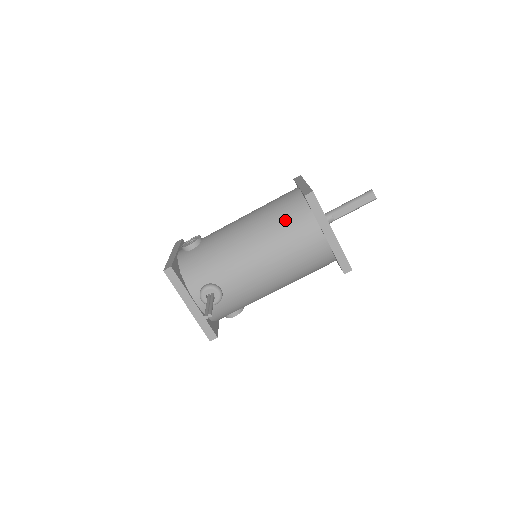
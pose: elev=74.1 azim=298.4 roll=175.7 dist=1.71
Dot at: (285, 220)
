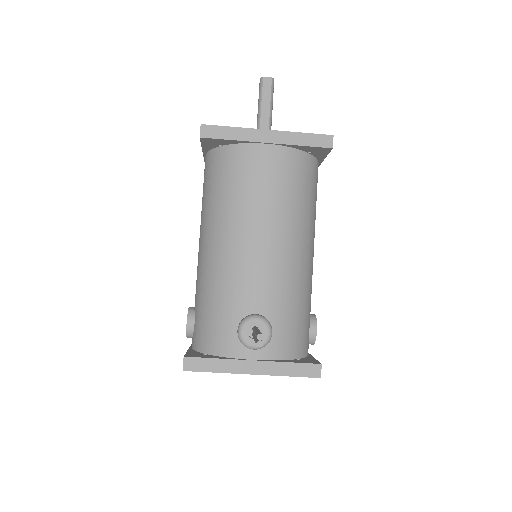
Dot at: (221, 183)
